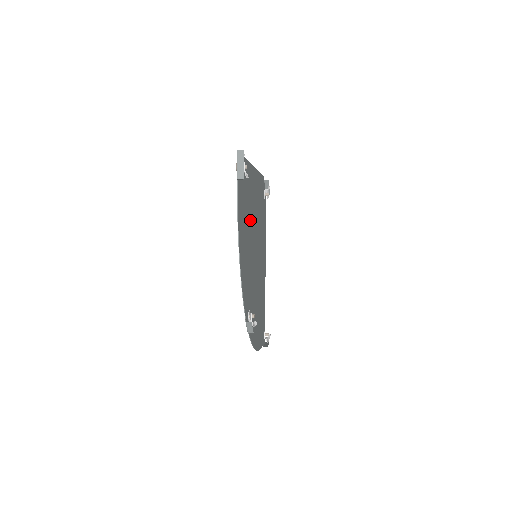
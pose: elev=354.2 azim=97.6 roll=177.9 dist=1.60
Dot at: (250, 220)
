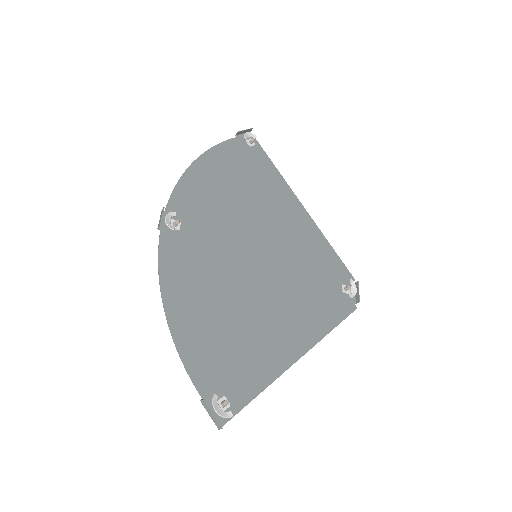
Dot at: (256, 204)
